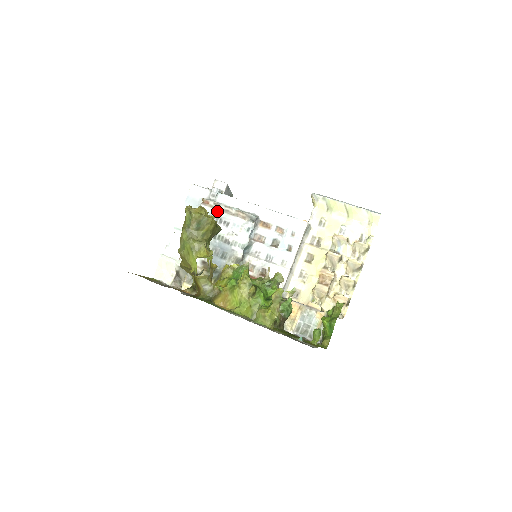
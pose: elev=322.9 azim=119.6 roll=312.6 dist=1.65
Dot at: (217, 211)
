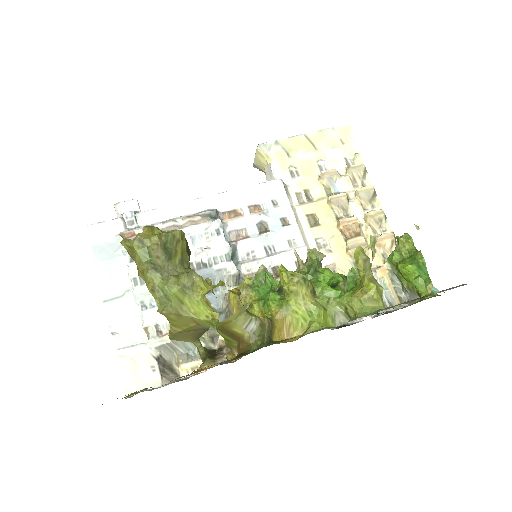
Dot at: occluded
